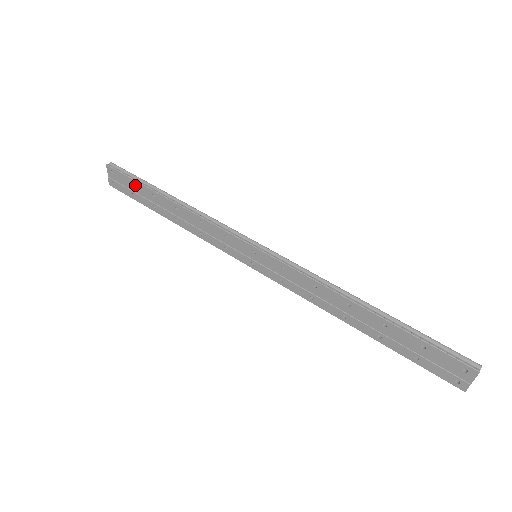
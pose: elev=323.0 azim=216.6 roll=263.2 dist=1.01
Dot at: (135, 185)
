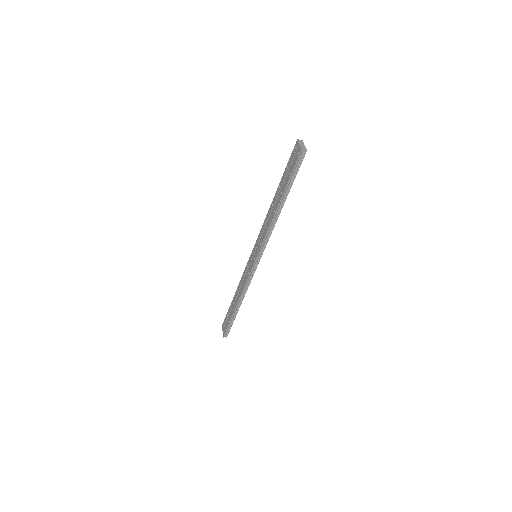
Dot at: (228, 314)
